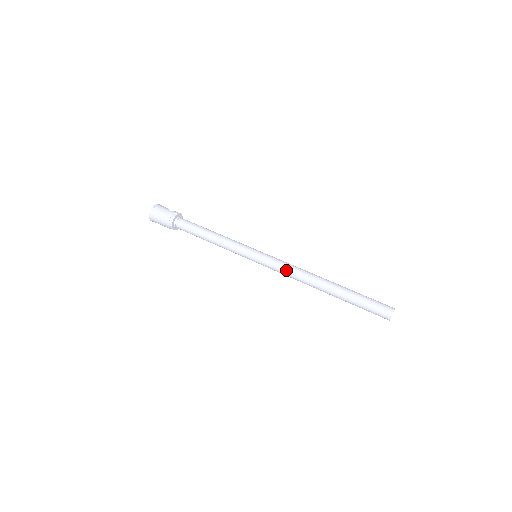
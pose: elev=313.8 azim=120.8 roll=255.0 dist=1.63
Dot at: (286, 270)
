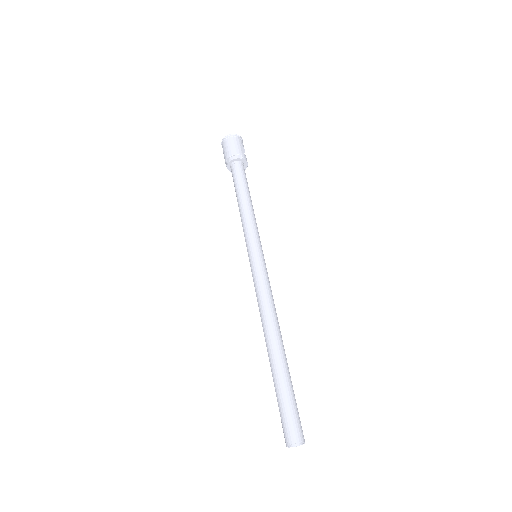
Dot at: (260, 294)
